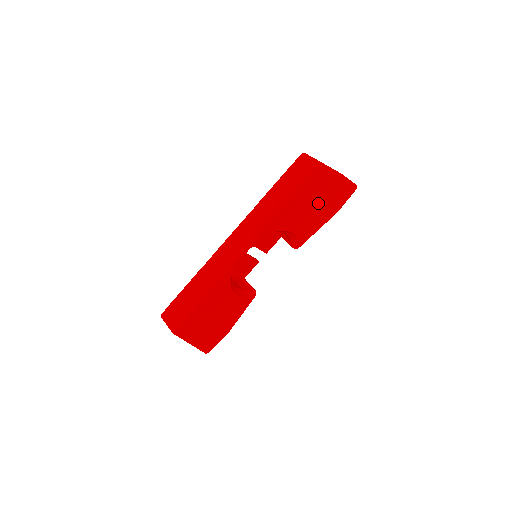
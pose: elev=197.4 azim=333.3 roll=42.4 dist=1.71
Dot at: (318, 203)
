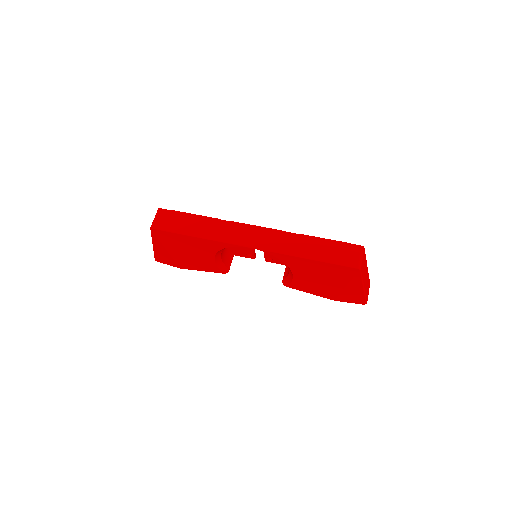
Dot at: (330, 282)
